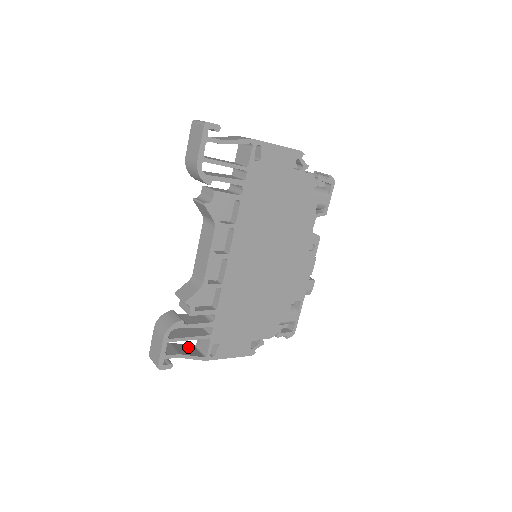
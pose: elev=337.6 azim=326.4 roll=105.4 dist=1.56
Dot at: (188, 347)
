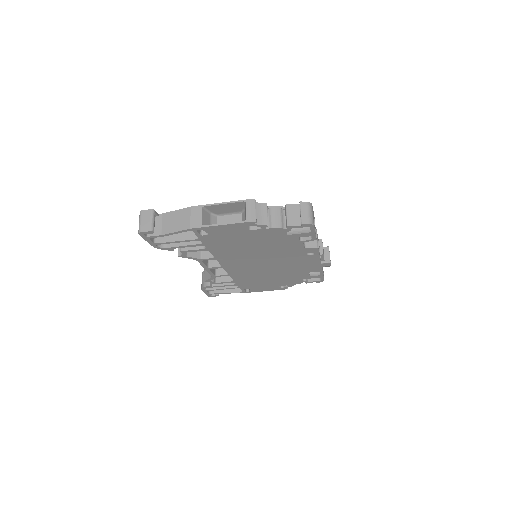
Dot at: occluded
